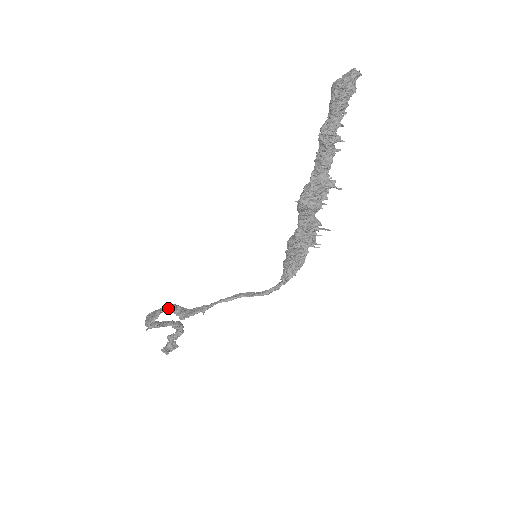
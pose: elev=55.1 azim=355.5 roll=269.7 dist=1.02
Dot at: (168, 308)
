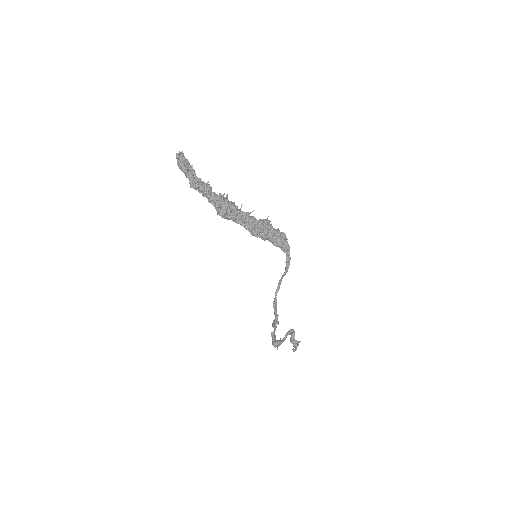
Dot at: occluded
